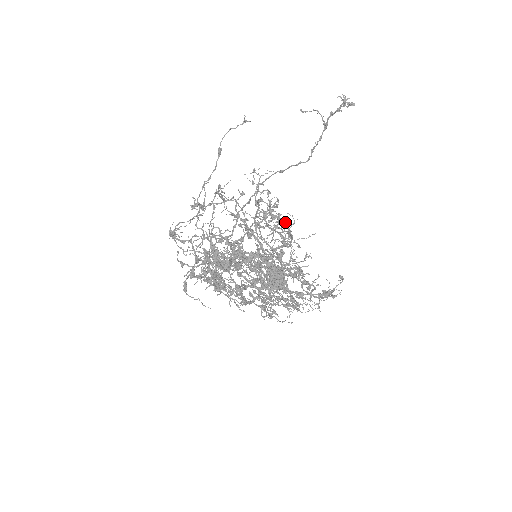
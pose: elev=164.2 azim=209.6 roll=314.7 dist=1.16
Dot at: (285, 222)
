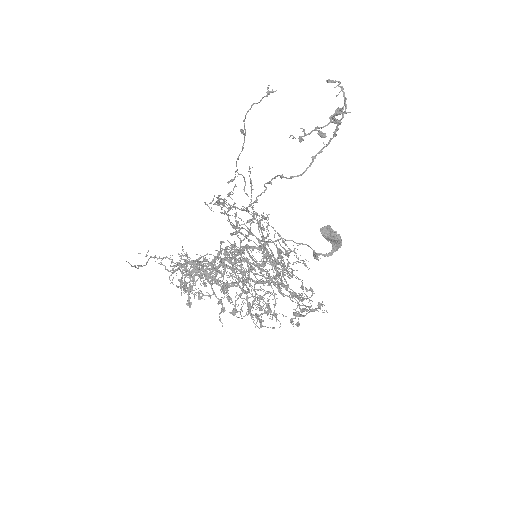
Dot at: (260, 248)
